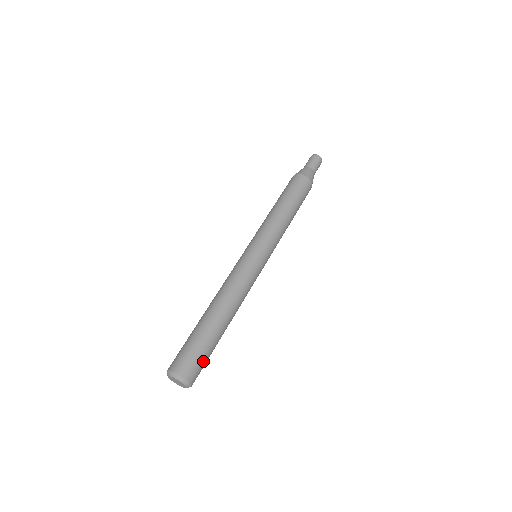
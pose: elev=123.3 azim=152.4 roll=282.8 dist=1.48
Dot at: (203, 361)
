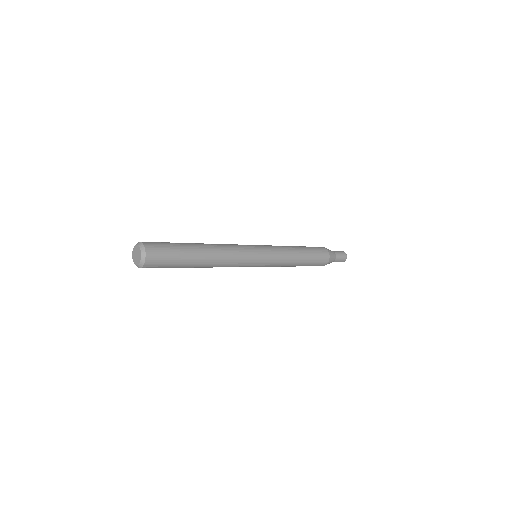
Dot at: (167, 258)
